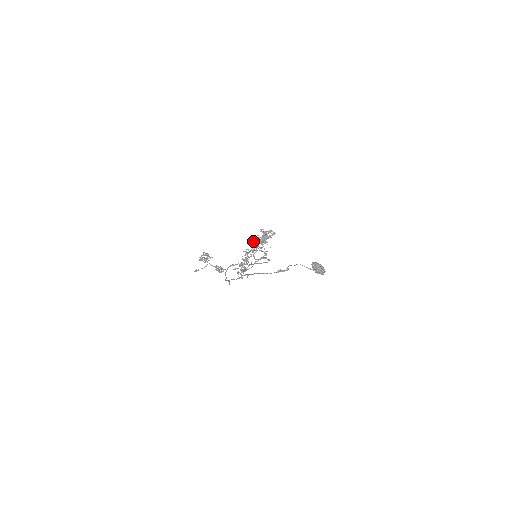
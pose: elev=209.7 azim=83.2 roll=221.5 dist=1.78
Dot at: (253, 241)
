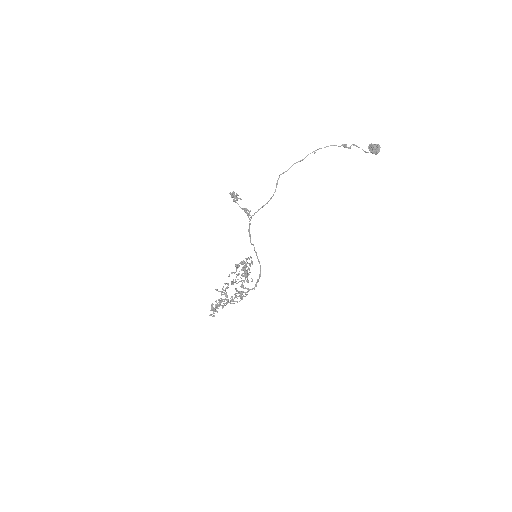
Dot at: (244, 261)
